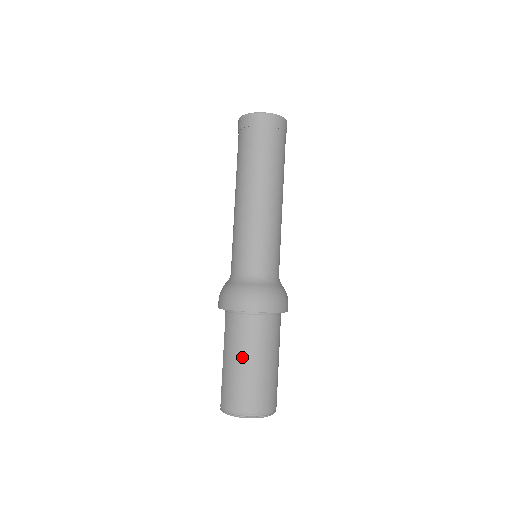
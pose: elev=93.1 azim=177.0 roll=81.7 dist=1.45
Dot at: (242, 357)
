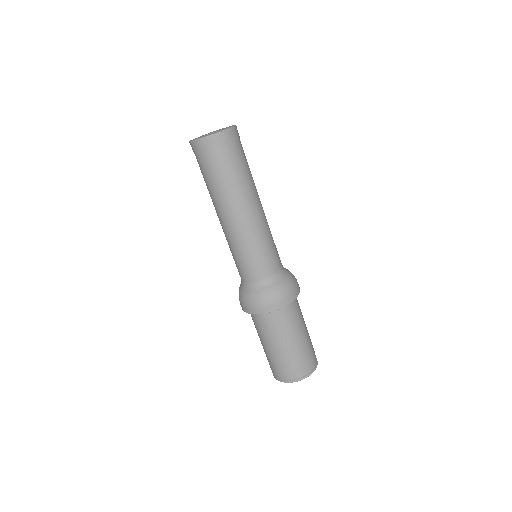
Dot at: (265, 343)
